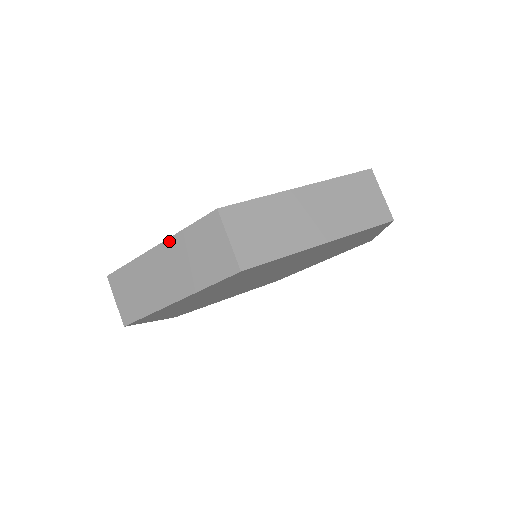
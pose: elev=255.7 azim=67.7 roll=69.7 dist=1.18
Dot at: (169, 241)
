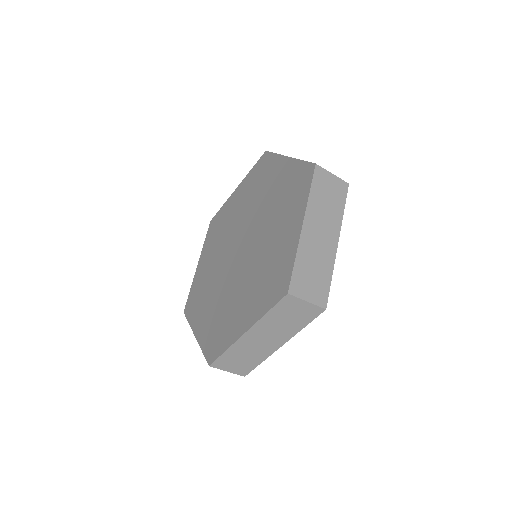
Dot at: (256, 325)
